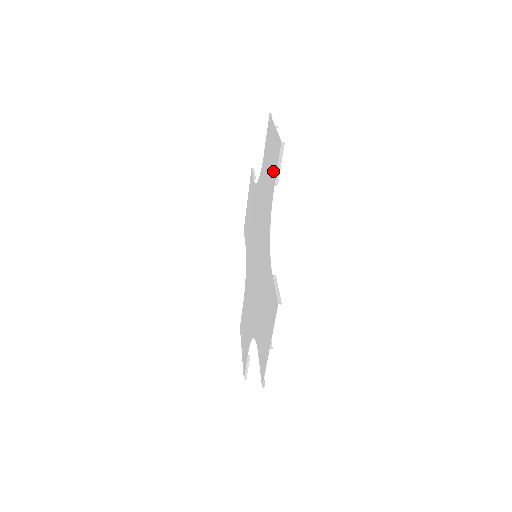
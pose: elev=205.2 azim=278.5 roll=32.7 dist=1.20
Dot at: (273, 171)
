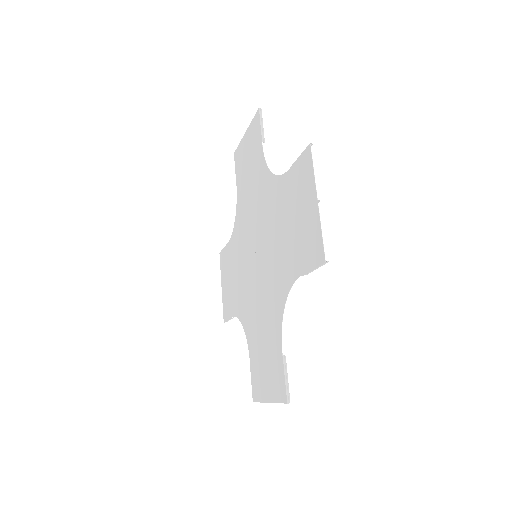
Dot at: (303, 252)
